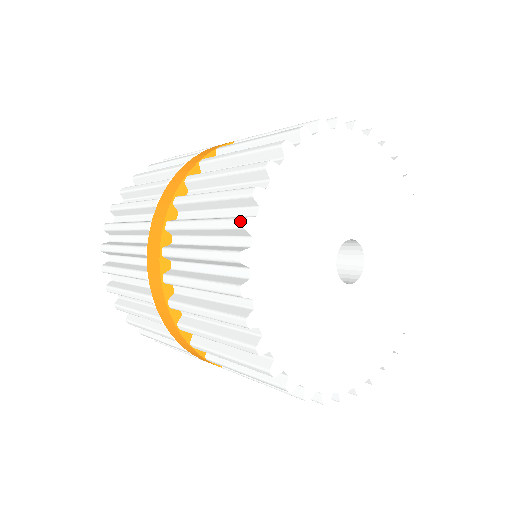
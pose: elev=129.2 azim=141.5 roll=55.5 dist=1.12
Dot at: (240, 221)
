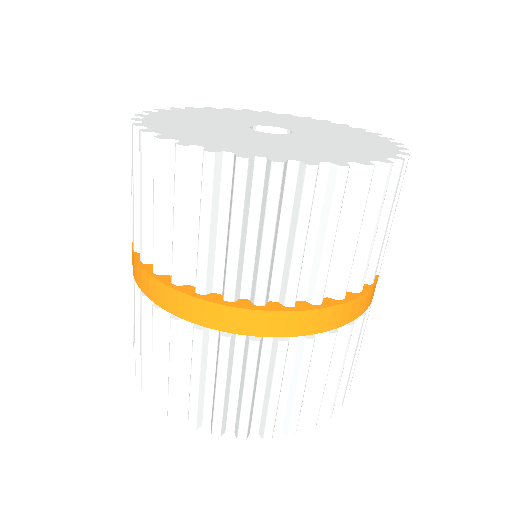
Dot at: occluded
